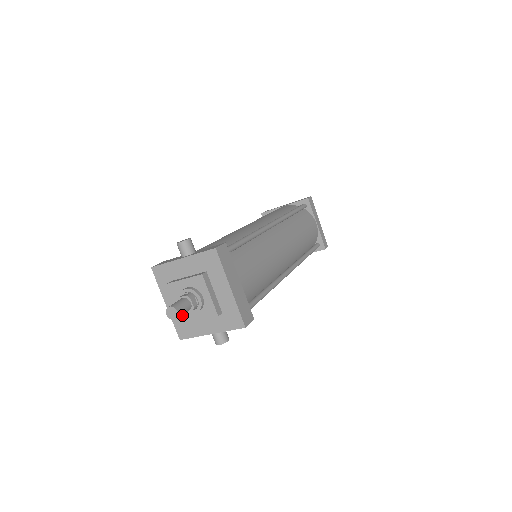
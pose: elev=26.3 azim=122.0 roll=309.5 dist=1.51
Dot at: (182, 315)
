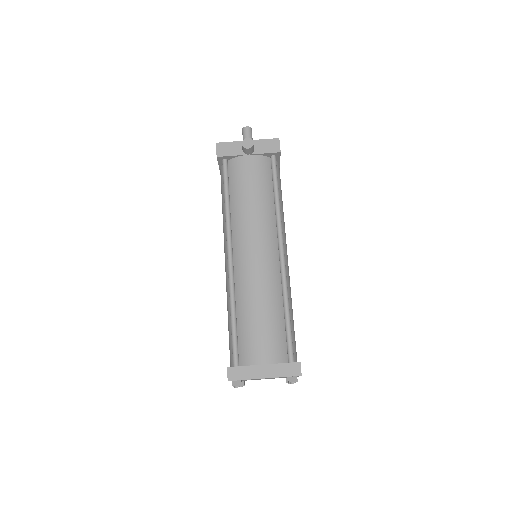
Dot at: occluded
